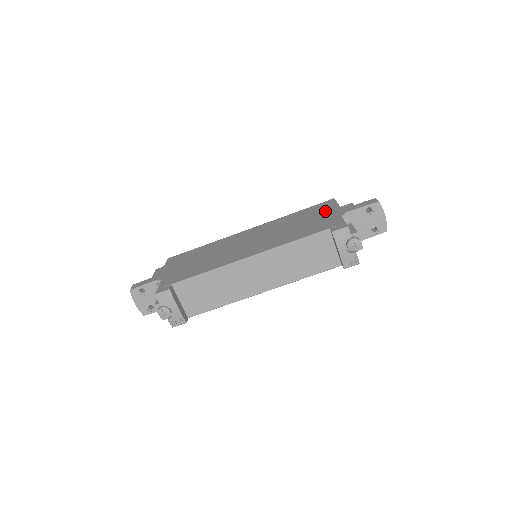
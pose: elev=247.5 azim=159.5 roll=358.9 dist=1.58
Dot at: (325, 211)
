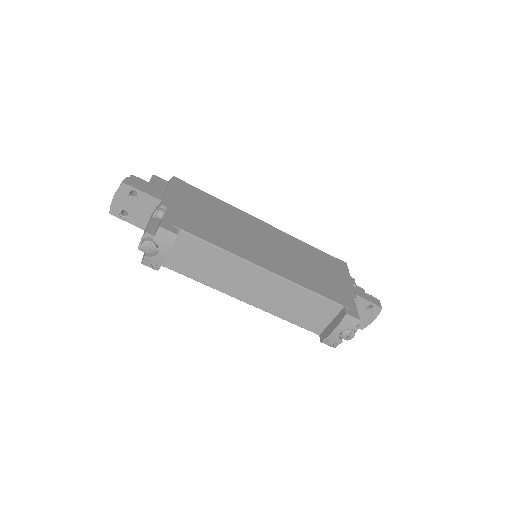
Dot at: (340, 275)
